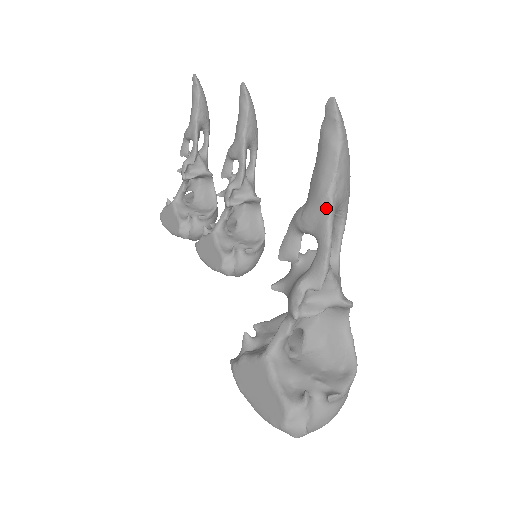
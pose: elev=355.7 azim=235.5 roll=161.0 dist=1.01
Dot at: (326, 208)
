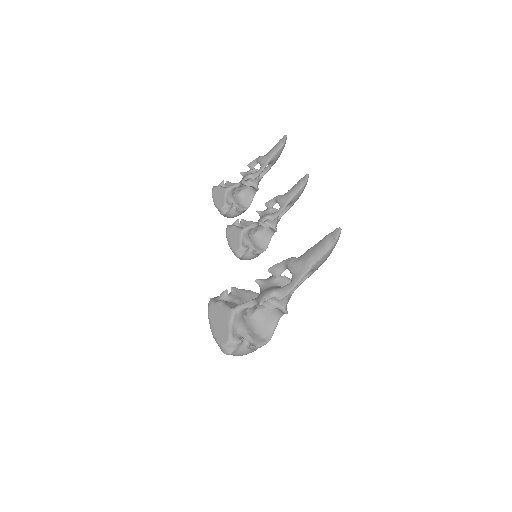
Dot at: (306, 270)
